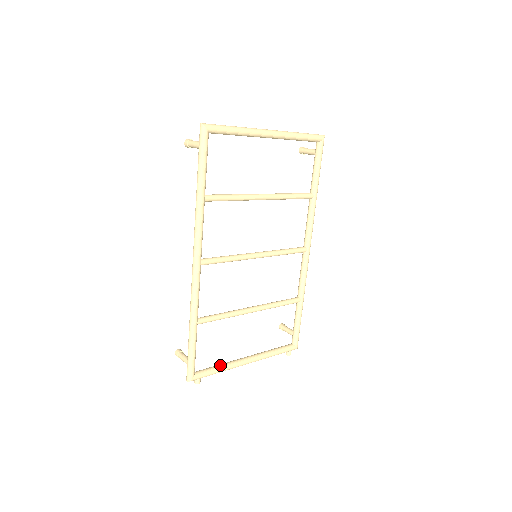
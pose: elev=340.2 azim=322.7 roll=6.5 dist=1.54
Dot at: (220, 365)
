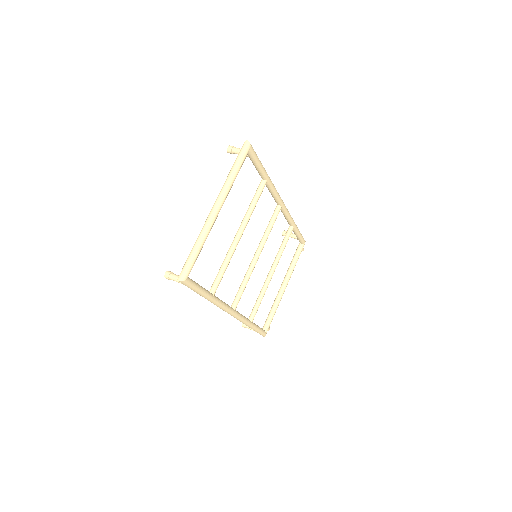
Dot at: (273, 309)
